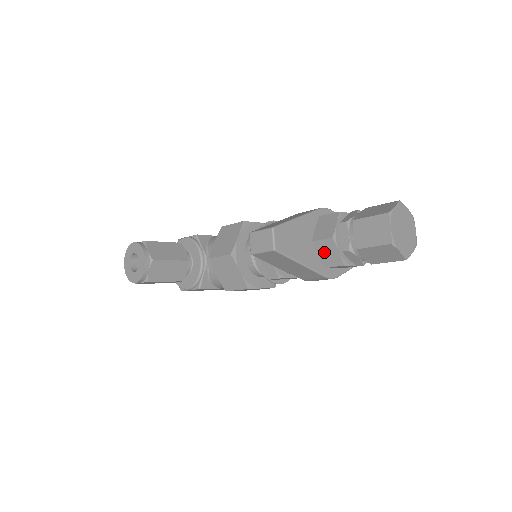
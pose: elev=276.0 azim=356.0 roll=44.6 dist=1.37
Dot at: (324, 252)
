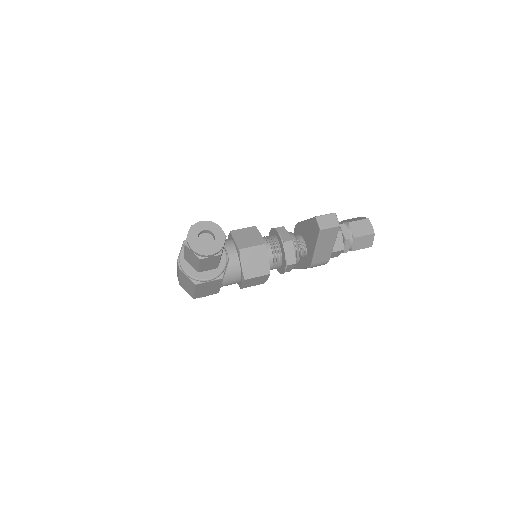
Dot at: occluded
